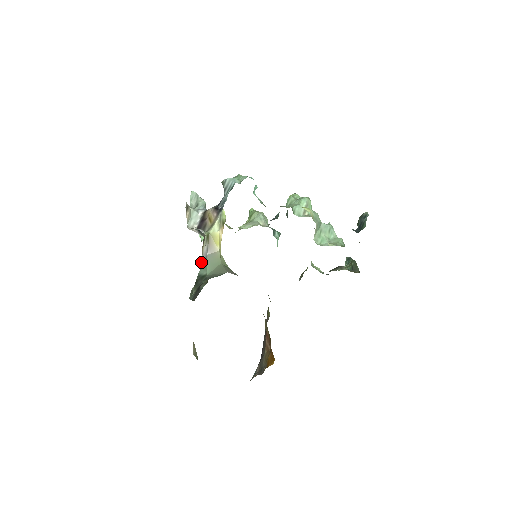
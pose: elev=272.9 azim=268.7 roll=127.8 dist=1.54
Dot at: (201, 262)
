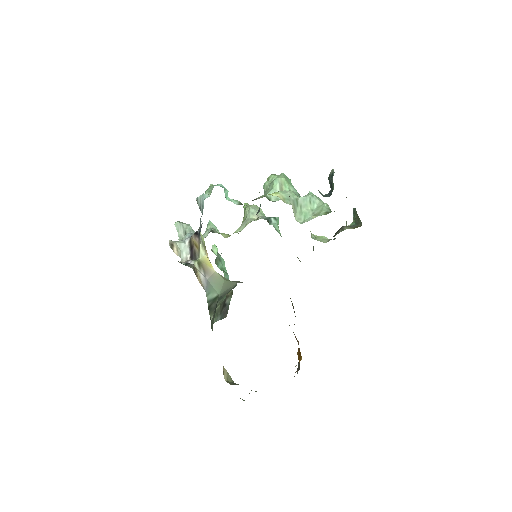
Dot at: (204, 289)
